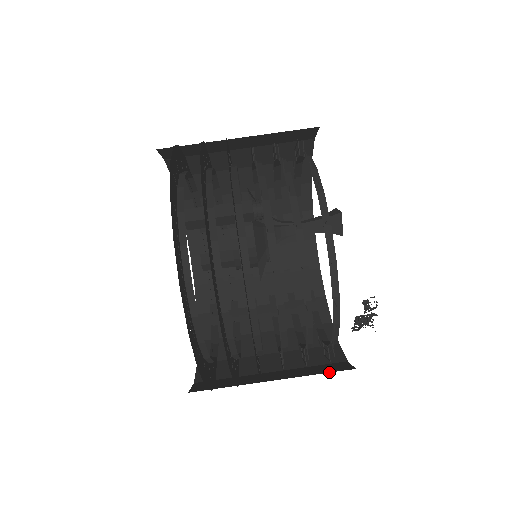
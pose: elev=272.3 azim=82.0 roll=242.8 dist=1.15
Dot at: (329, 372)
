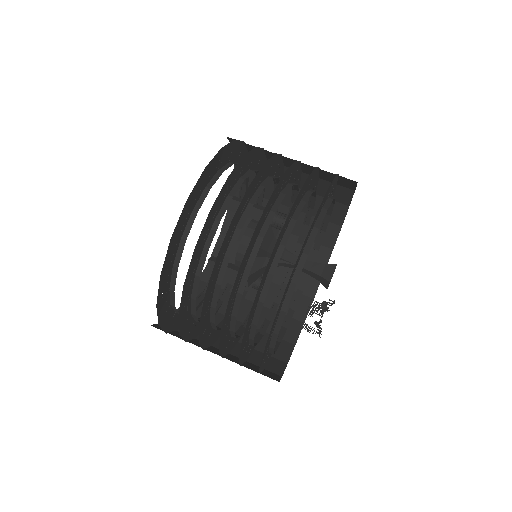
Dot at: occluded
